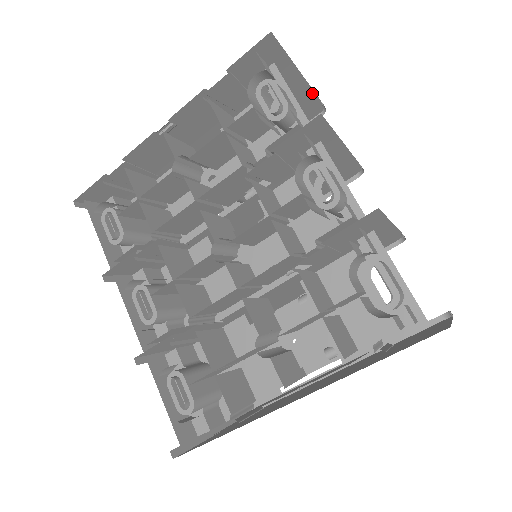
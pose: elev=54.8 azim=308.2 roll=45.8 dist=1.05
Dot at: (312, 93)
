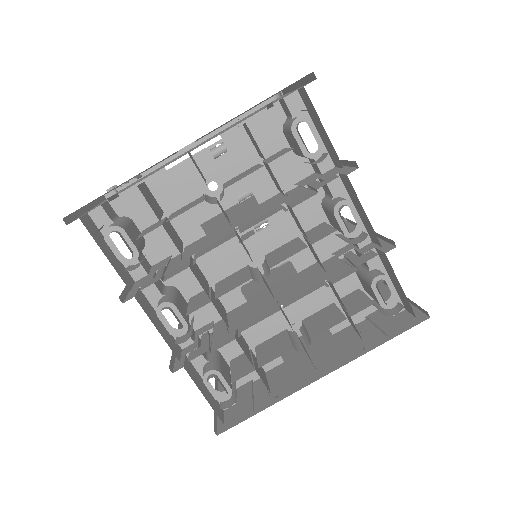
Dot at: occluded
